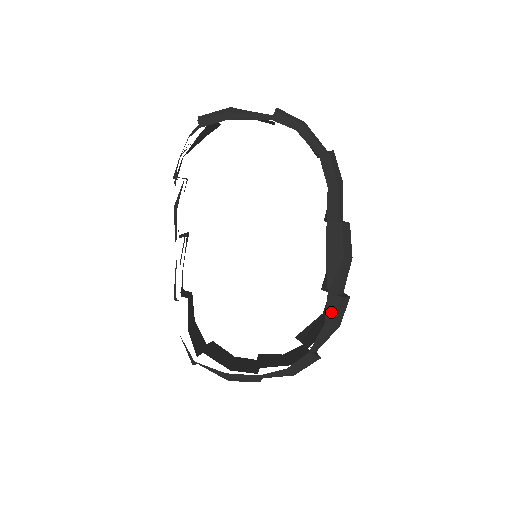
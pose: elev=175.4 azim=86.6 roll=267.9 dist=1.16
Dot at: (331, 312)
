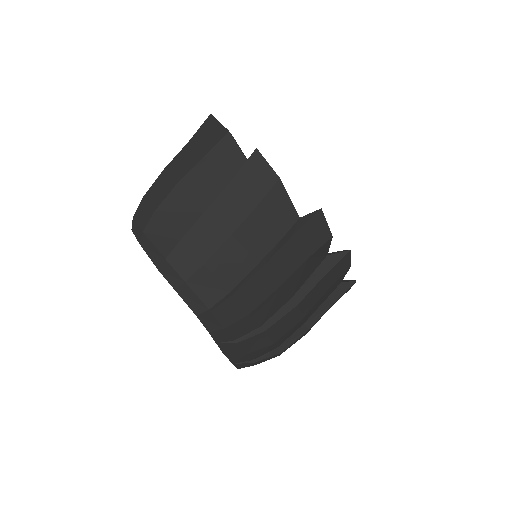
Dot at: (244, 366)
